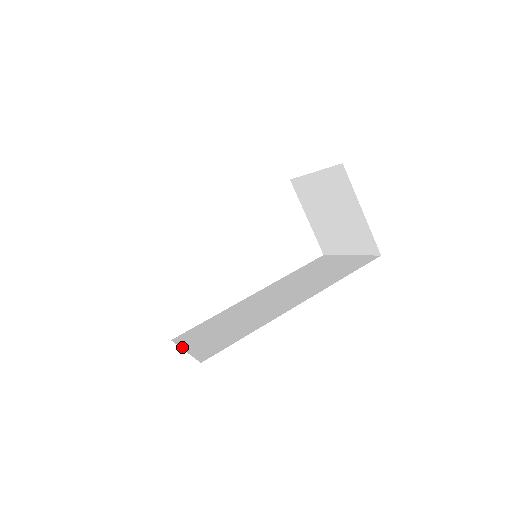
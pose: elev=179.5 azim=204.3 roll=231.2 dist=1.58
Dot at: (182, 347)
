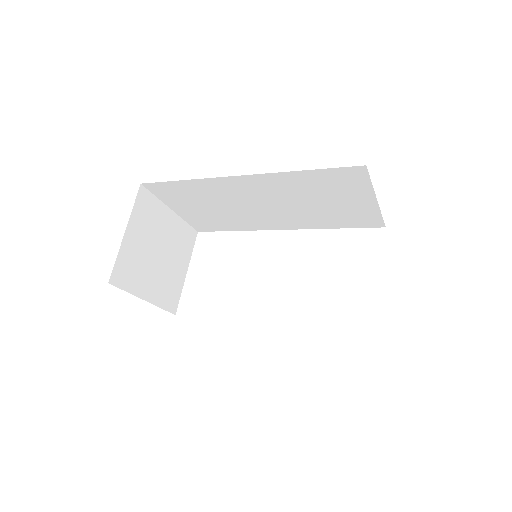
Dot at: (153, 304)
